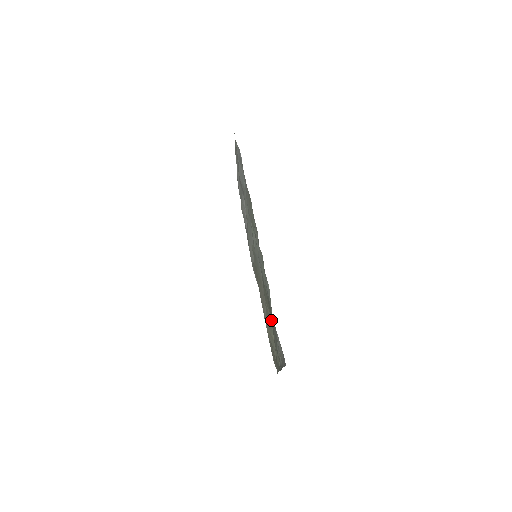
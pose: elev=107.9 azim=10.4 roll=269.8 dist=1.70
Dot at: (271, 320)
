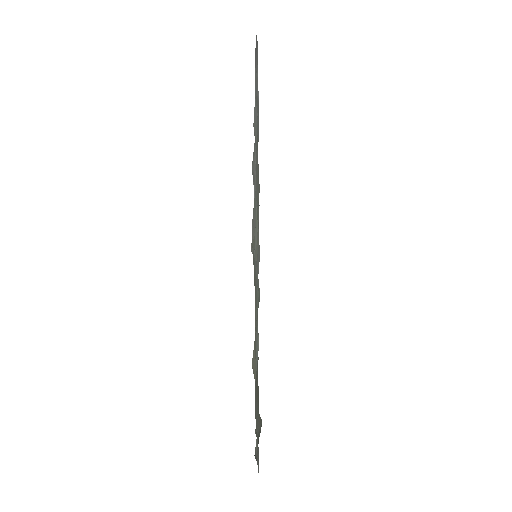
Dot at: occluded
